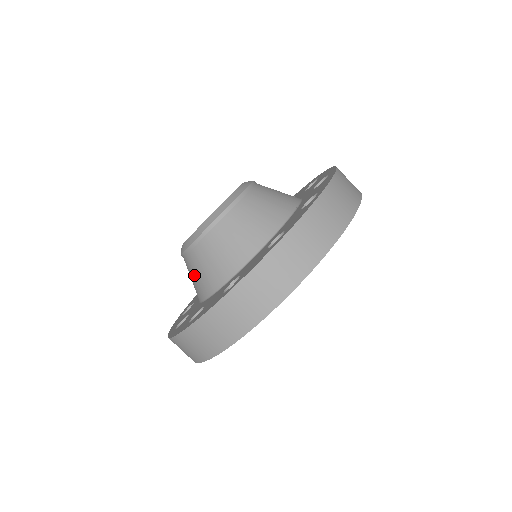
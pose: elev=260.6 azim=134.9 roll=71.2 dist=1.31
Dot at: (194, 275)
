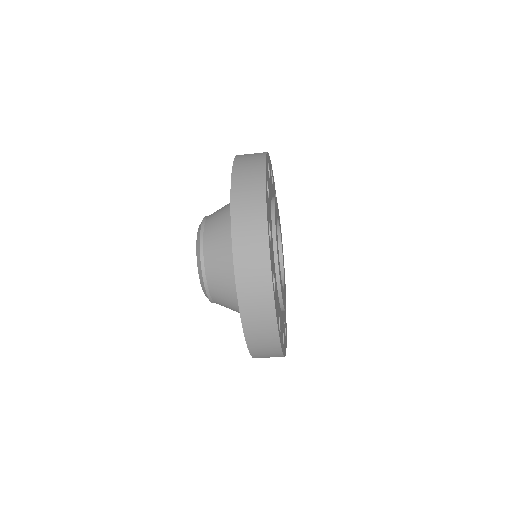
Dot at: (228, 306)
